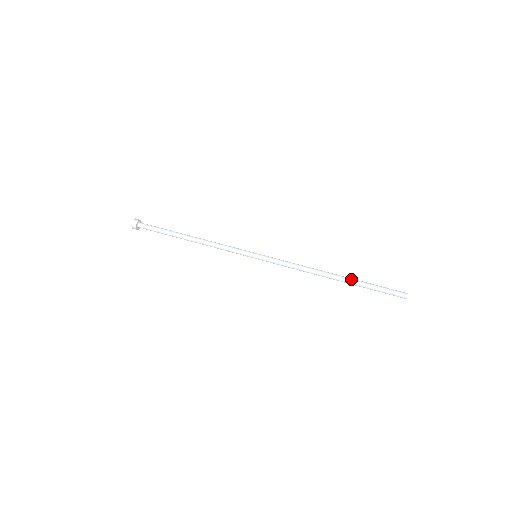
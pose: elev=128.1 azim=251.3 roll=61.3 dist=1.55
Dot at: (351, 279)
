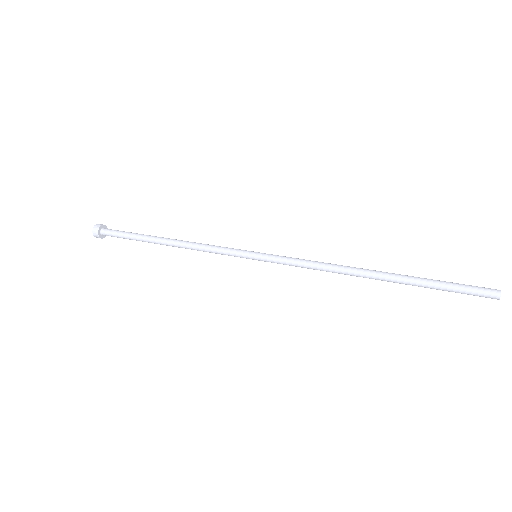
Dot at: (402, 275)
